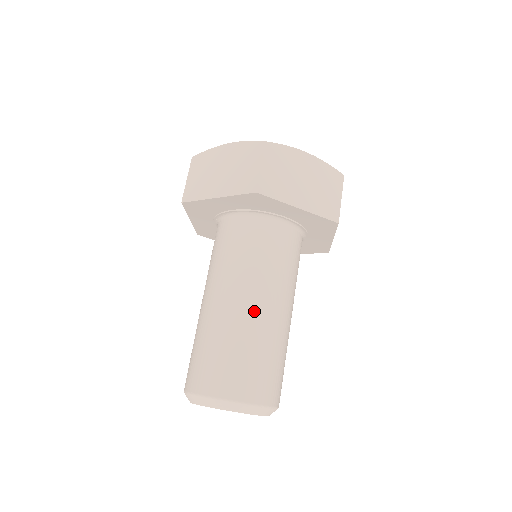
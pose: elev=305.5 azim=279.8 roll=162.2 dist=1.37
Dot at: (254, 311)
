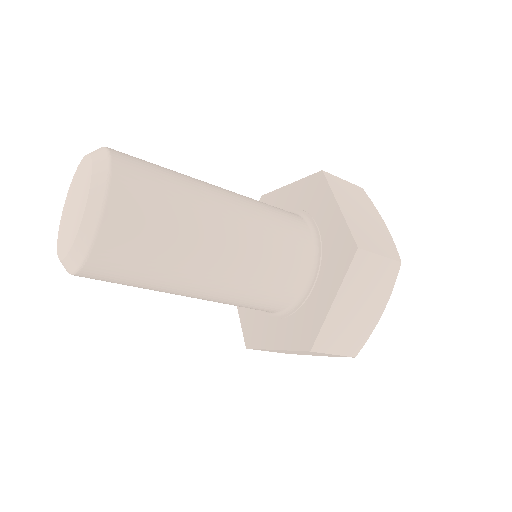
Dot at: (214, 189)
